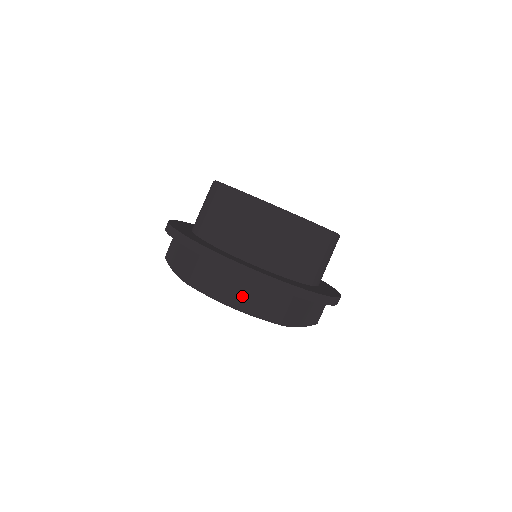
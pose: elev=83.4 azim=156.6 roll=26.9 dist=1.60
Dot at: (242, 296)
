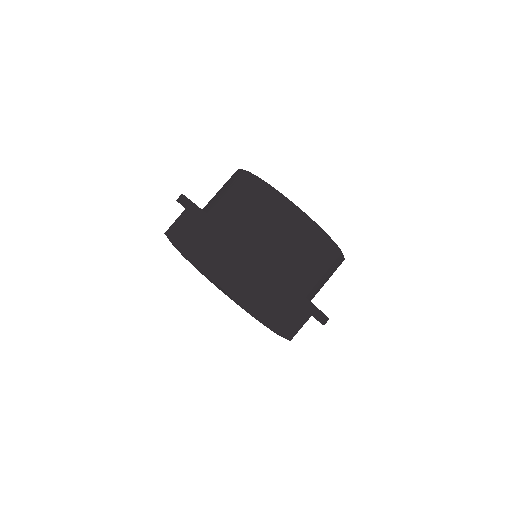
Dot at: (268, 309)
